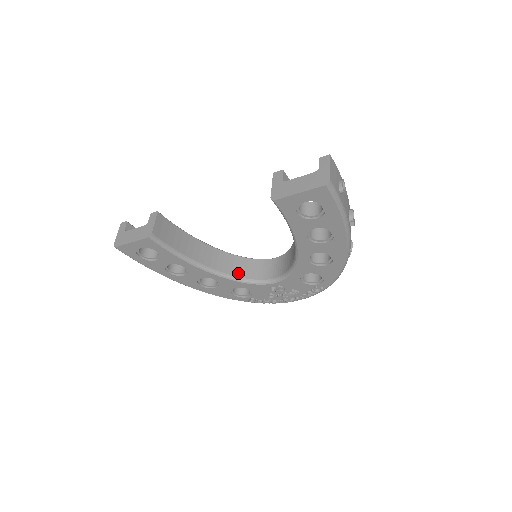
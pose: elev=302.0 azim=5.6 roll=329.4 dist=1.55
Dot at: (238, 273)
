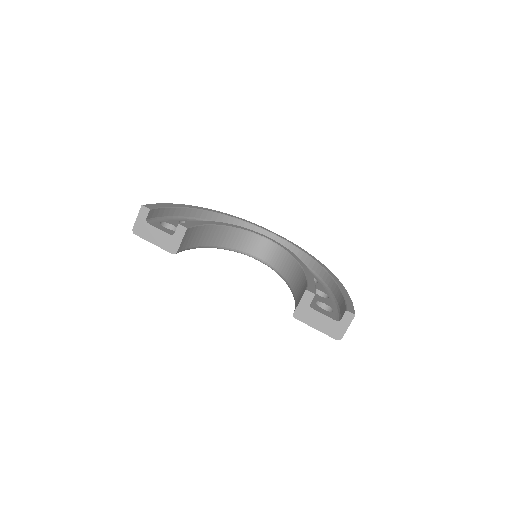
Dot at: (234, 245)
